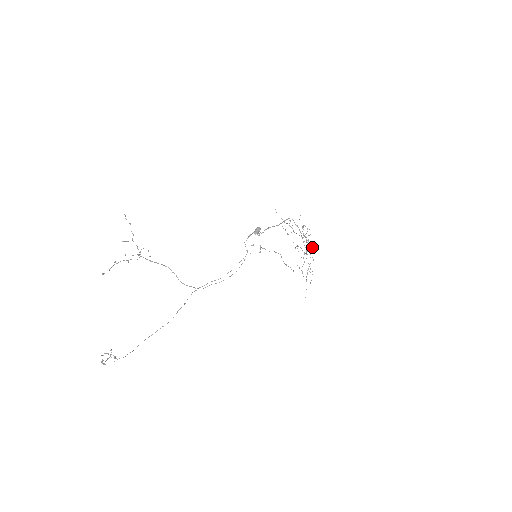
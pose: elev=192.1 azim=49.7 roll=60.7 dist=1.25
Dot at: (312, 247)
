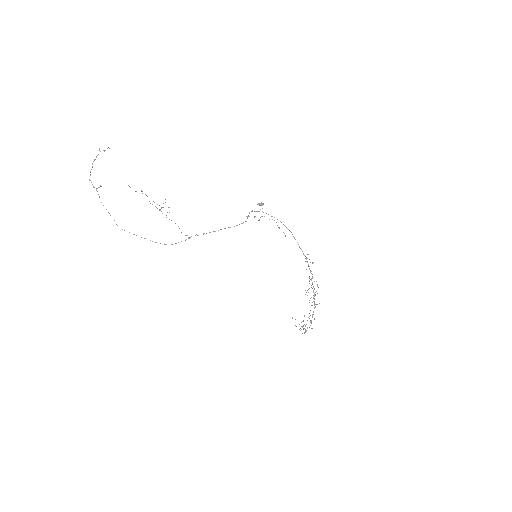
Dot at: occluded
